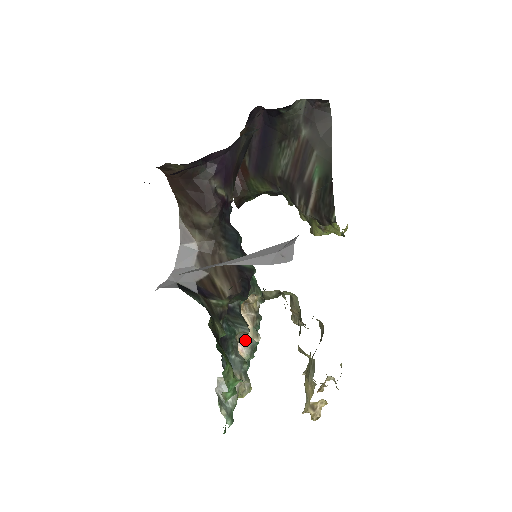
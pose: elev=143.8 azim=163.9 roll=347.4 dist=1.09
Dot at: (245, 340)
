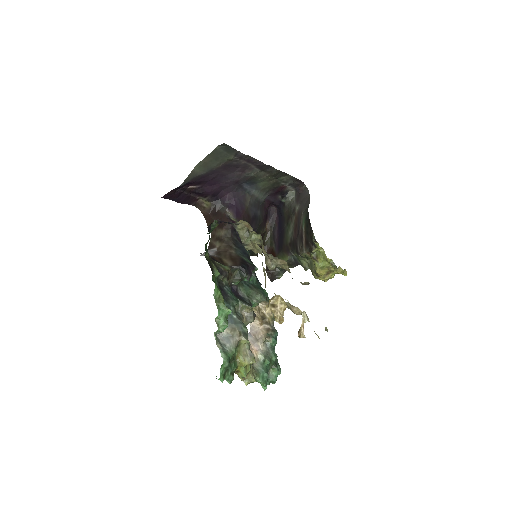
Dot at: (260, 343)
